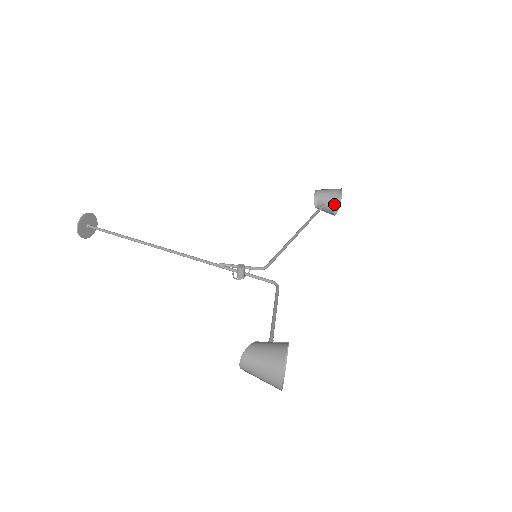
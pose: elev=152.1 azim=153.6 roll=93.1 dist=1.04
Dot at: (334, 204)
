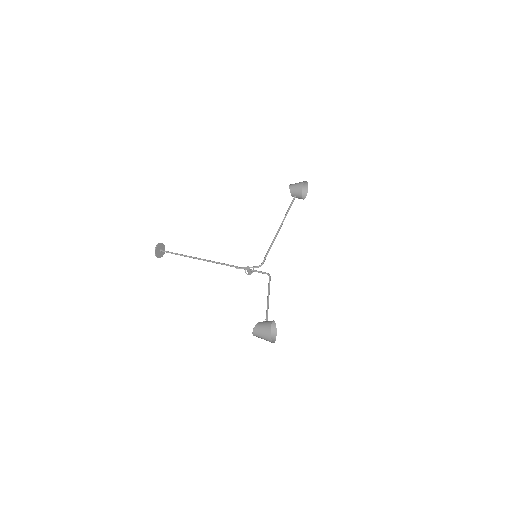
Dot at: (301, 195)
